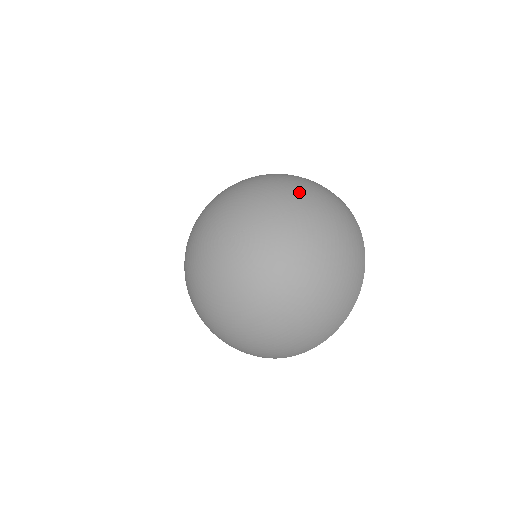
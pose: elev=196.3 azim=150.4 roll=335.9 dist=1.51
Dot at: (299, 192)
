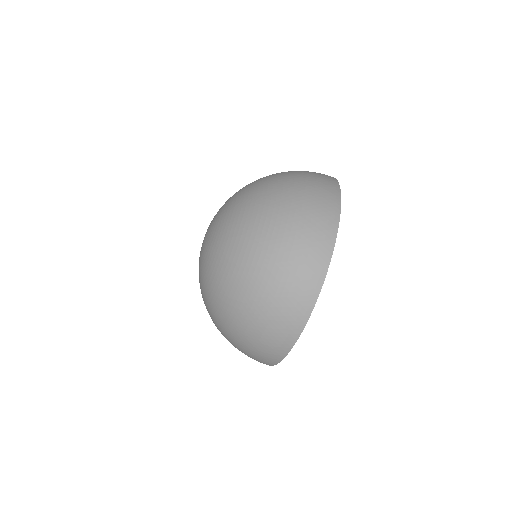
Dot at: (265, 183)
